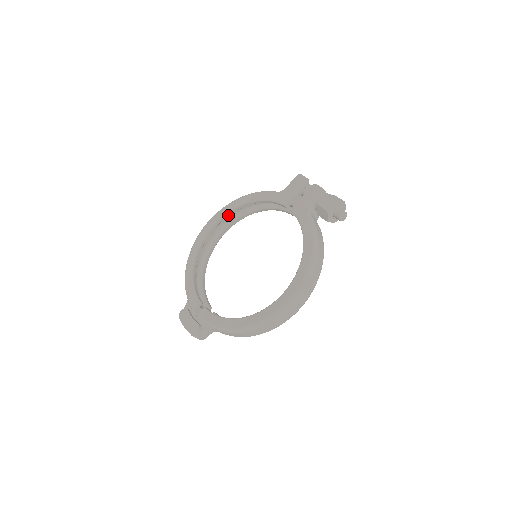
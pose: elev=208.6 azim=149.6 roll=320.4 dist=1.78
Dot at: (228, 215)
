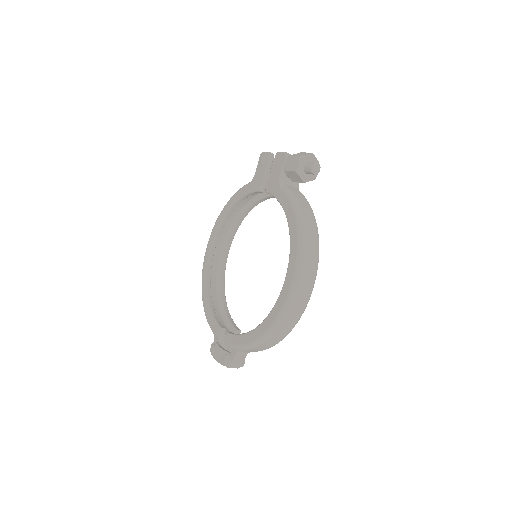
Dot at: (220, 231)
